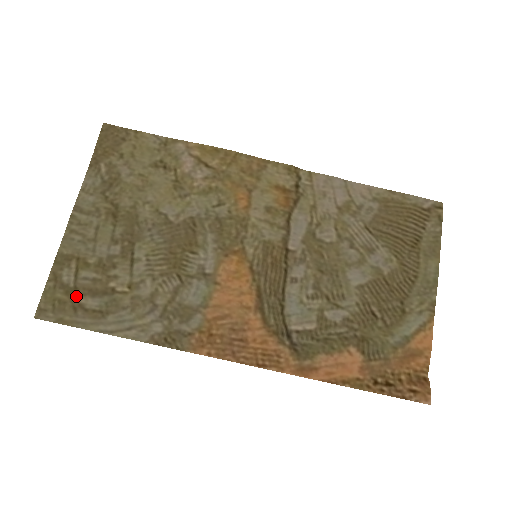
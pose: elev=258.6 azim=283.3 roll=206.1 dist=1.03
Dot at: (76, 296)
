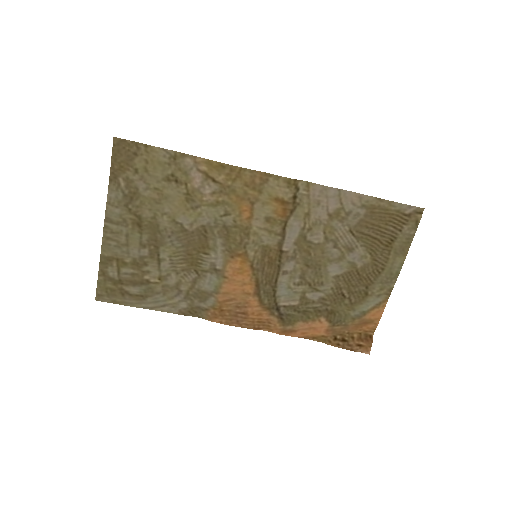
Dot at: (122, 286)
